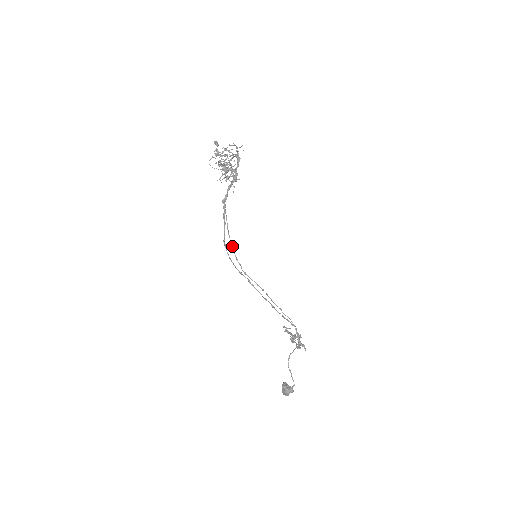
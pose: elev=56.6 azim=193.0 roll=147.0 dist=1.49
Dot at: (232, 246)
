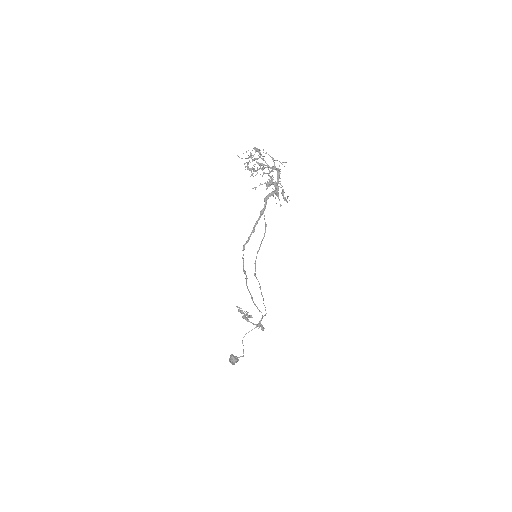
Dot at: (257, 253)
